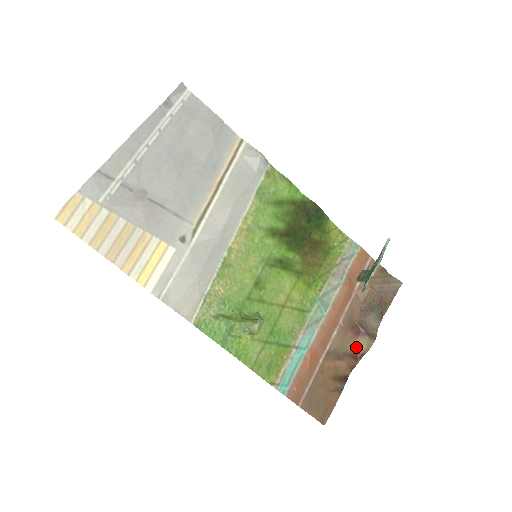
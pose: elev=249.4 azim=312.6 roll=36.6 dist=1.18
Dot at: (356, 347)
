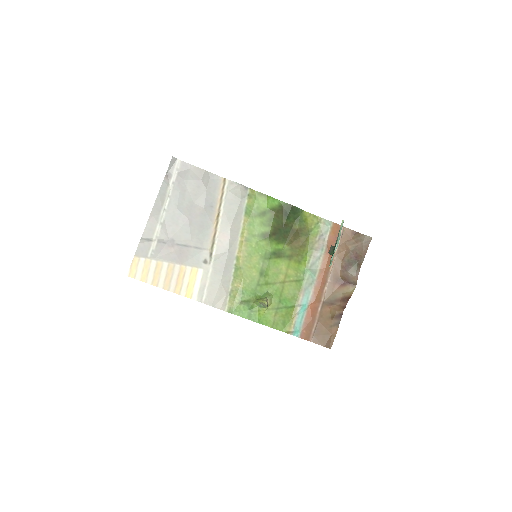
Dot at: (343, 294)
